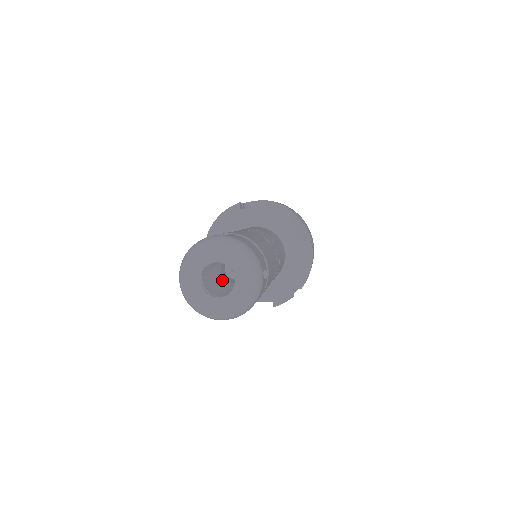
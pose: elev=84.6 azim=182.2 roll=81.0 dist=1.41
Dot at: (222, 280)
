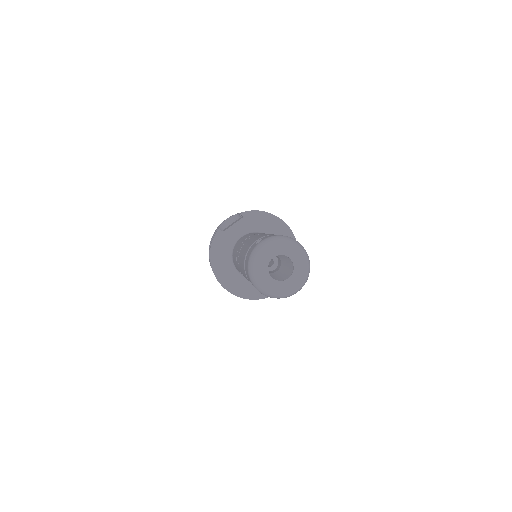
Dot at: (270, 274)
